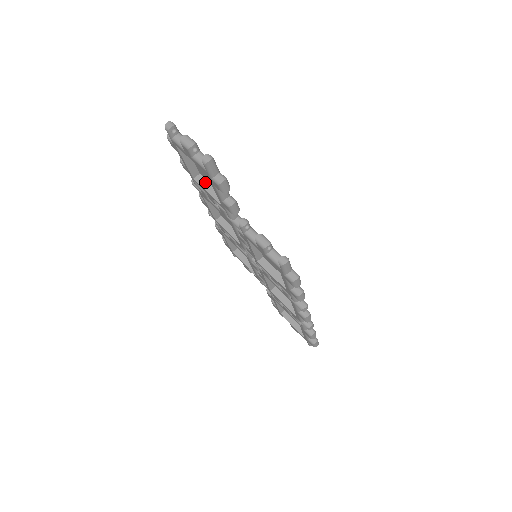
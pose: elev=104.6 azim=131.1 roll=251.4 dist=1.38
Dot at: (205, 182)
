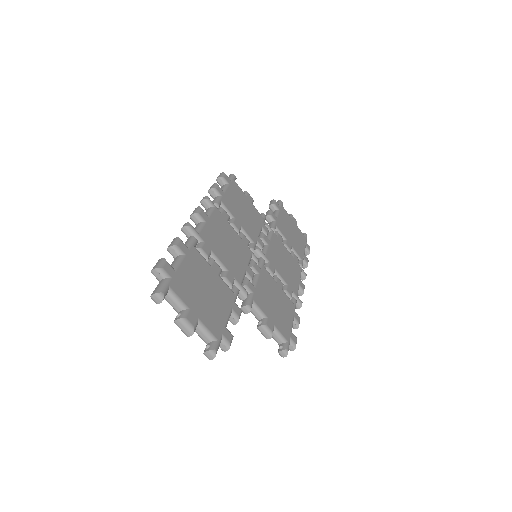
Dot at: occluded
